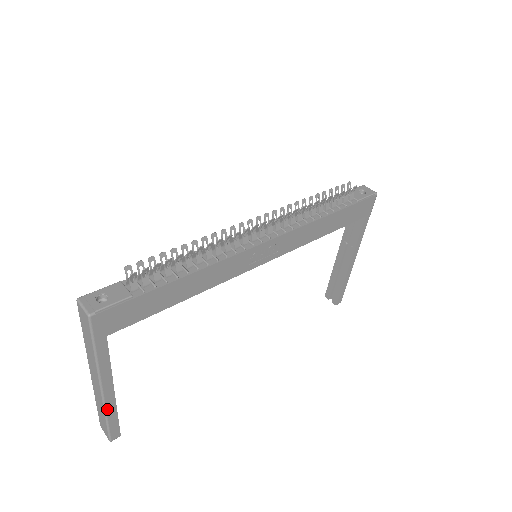
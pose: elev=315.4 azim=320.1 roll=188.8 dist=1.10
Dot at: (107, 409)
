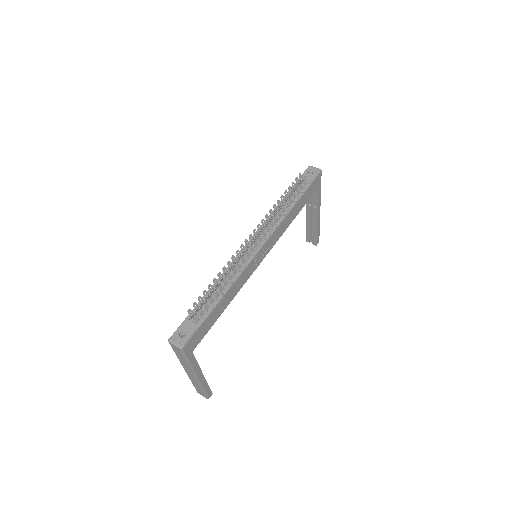
Dot at: (202, 385)
